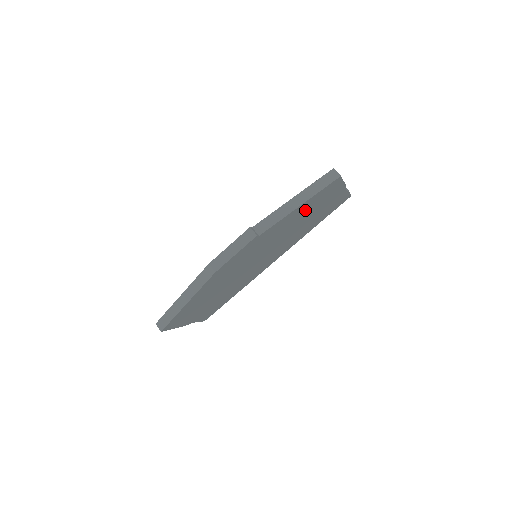
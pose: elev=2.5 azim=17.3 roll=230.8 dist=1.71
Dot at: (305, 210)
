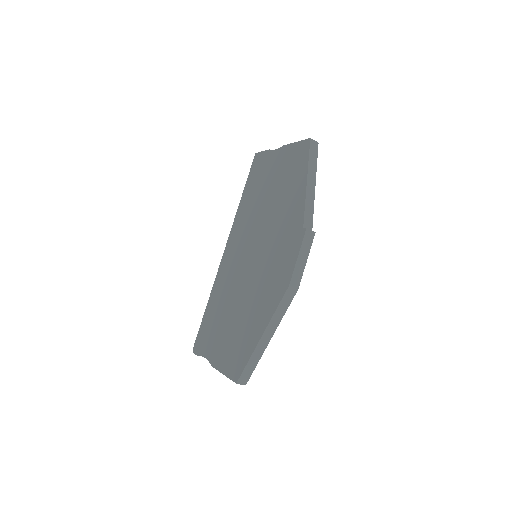
Dot at: occluded
